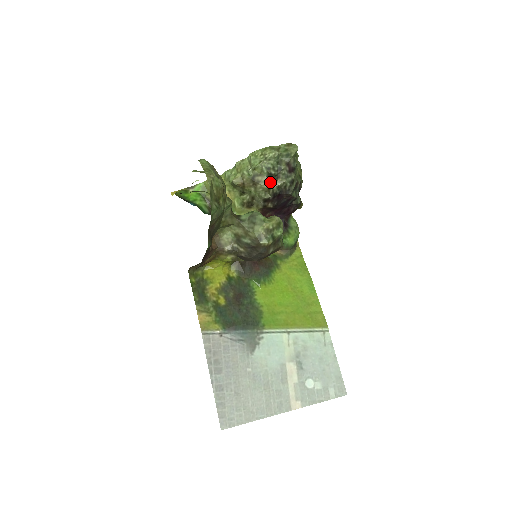
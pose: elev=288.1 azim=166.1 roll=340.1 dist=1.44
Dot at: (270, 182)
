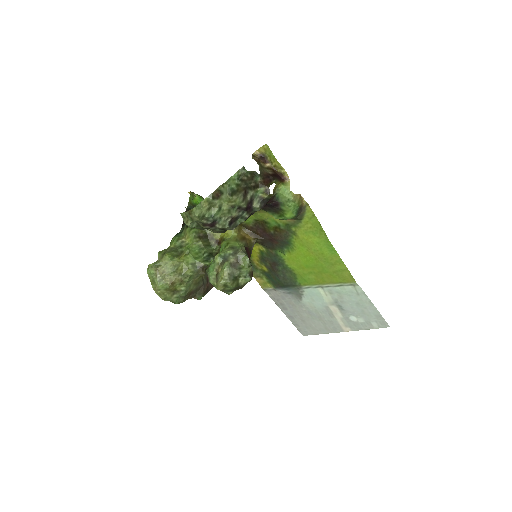
Dot at: (210, 230)
